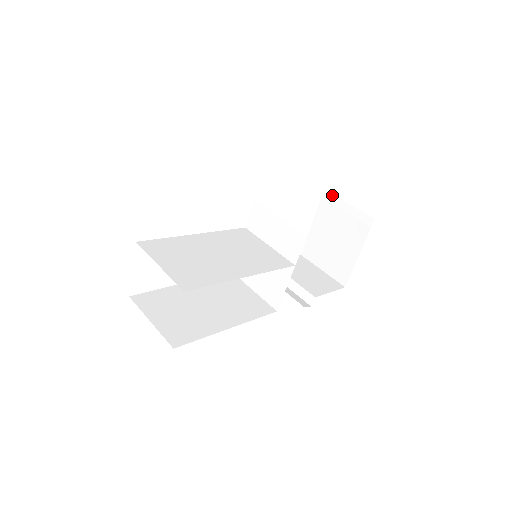
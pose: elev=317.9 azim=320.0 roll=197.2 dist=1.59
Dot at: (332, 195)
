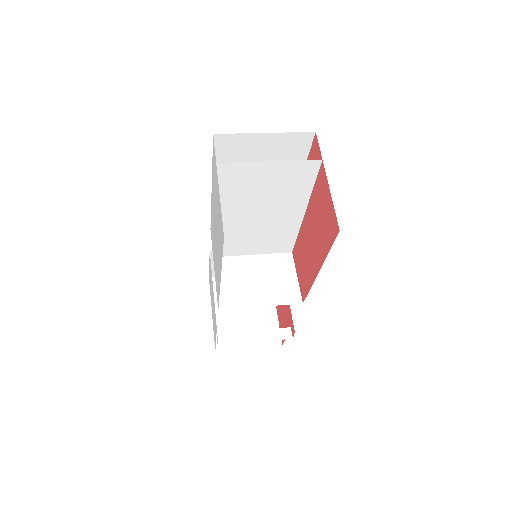
Dot at: occluded
